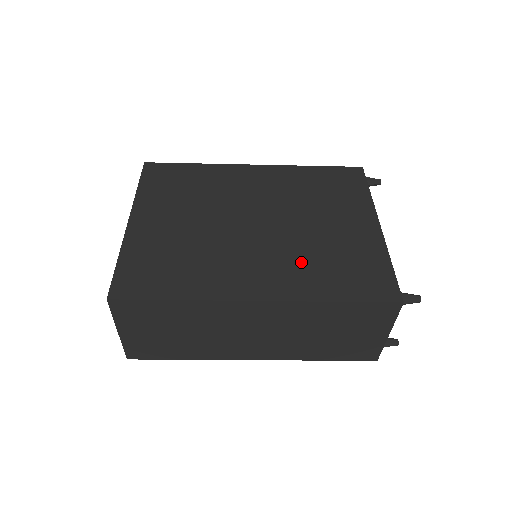
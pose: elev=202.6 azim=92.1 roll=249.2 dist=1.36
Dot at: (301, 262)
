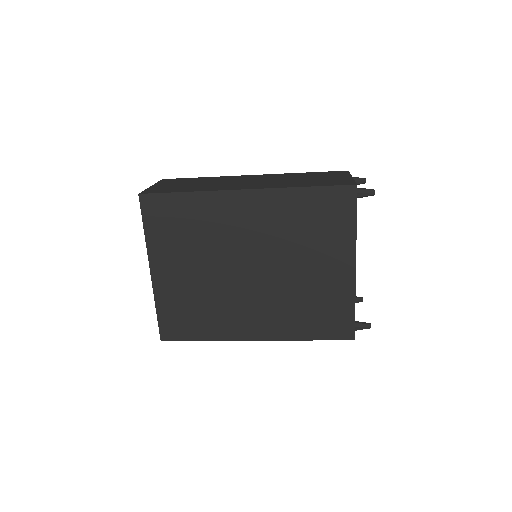
Dot at: (286, 309)
